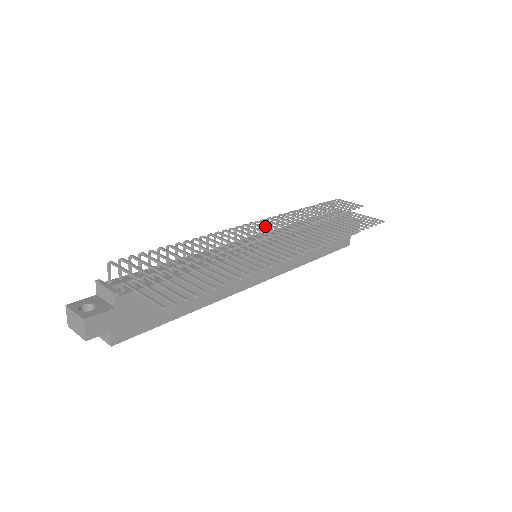
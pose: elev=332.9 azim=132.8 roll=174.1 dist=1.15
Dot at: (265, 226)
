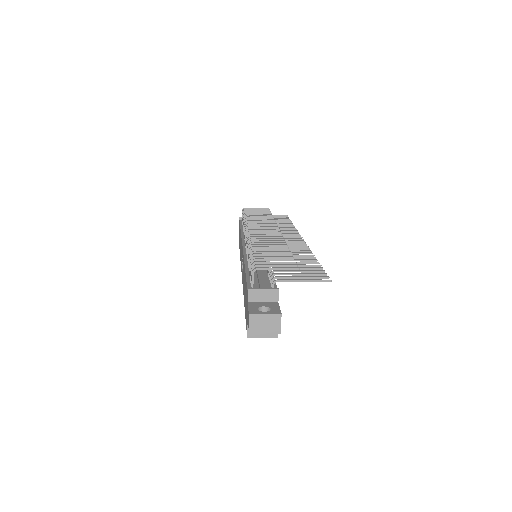
Dot at: occluded
